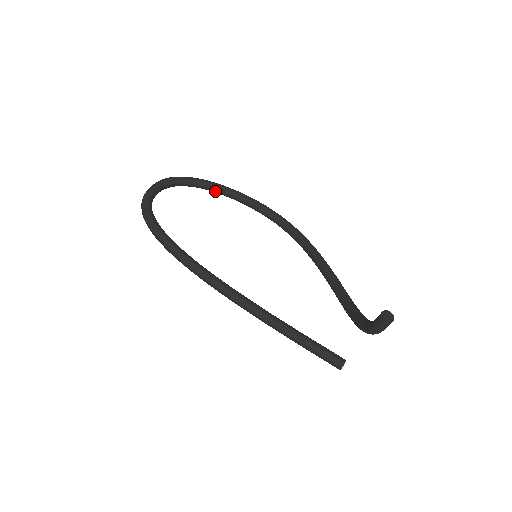
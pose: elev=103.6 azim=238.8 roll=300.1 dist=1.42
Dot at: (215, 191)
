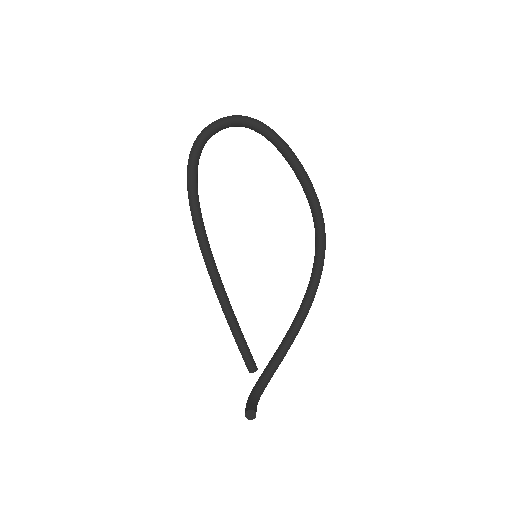
Dot at: (282, 155)
